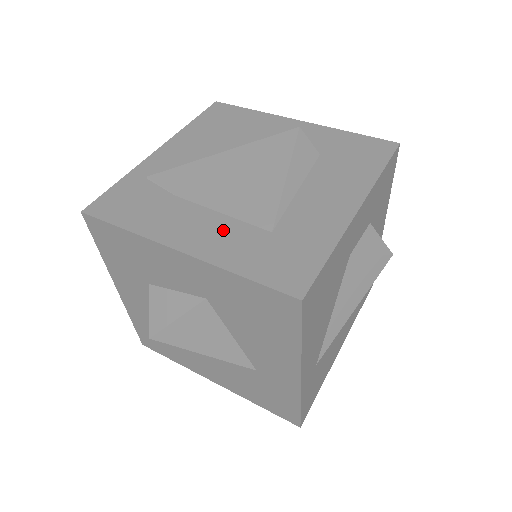
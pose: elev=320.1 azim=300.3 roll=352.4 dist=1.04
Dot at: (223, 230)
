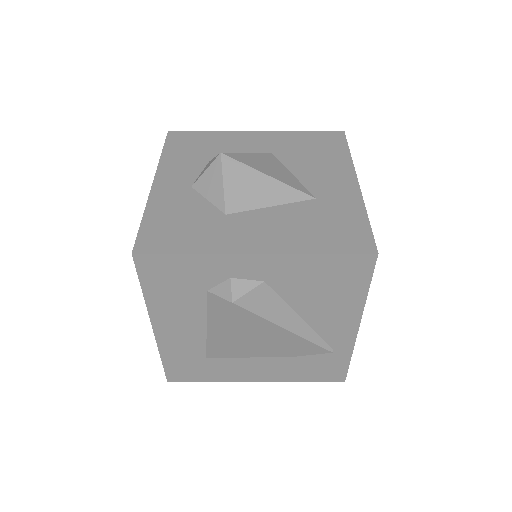
Dot at: occluded
